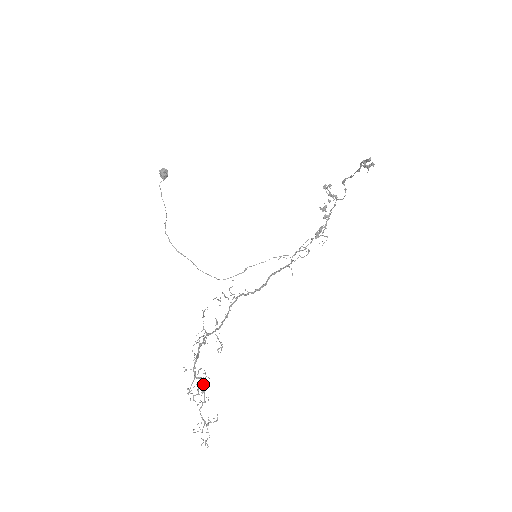
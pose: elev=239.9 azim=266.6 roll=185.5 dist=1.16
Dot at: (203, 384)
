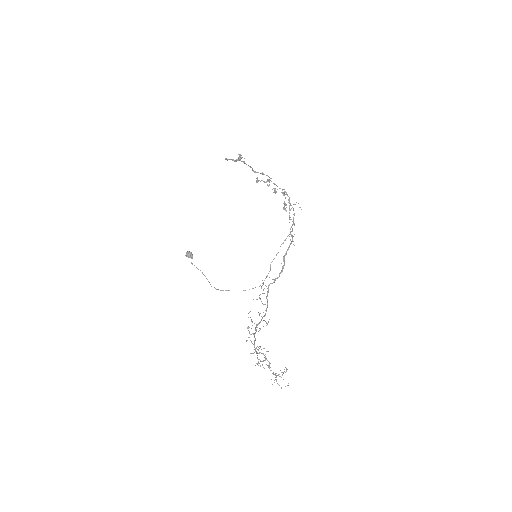
Dot at: (263, 354)
